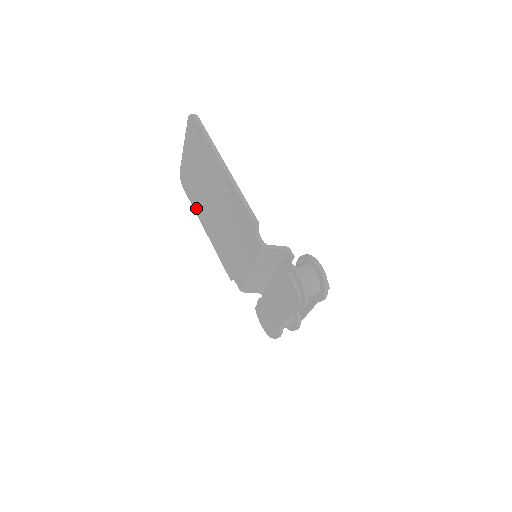
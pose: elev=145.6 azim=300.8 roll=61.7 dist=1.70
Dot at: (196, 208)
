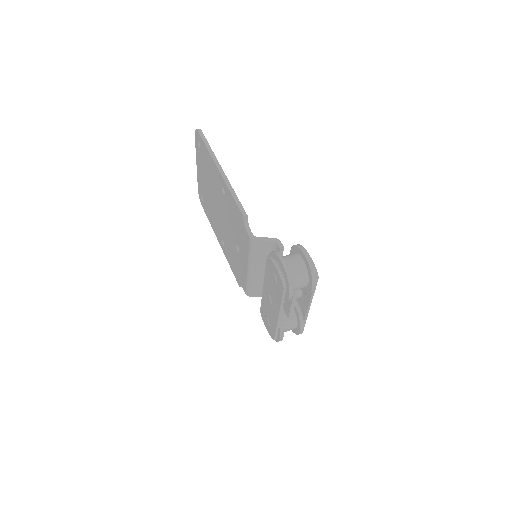
Dot at: (211, 222)
